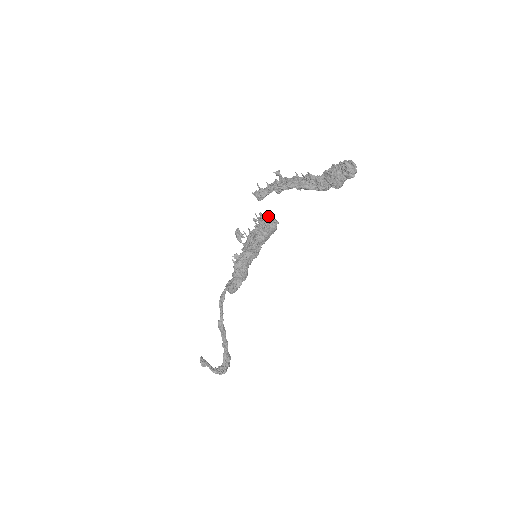
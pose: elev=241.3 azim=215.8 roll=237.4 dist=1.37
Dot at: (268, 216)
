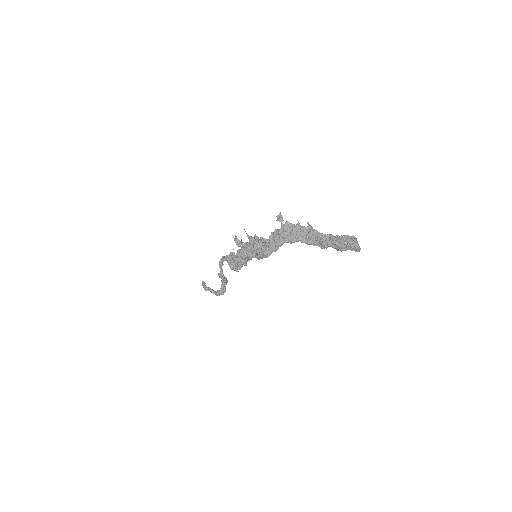
Dot at: occluded
